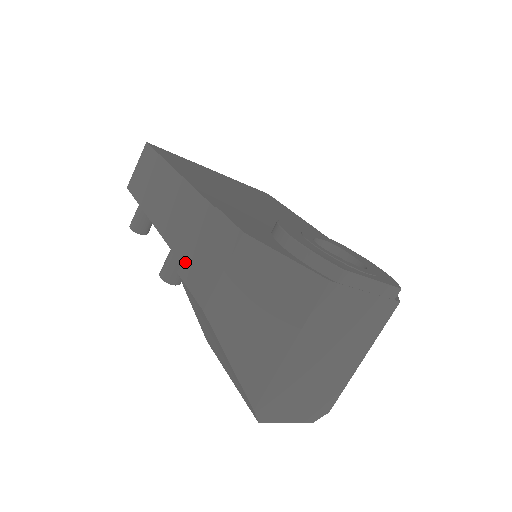
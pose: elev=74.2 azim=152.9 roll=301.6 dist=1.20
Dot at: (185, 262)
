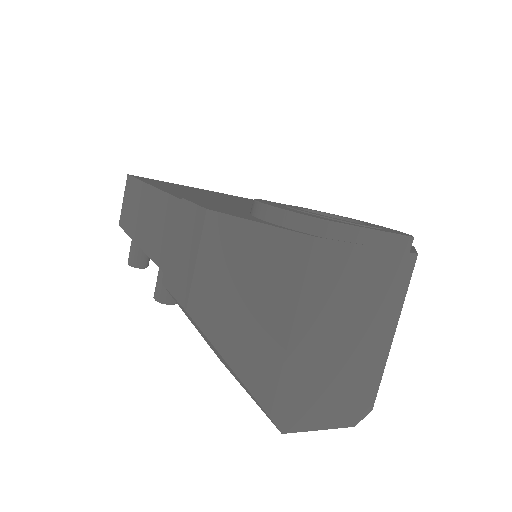
Dot at: (166, 269)
